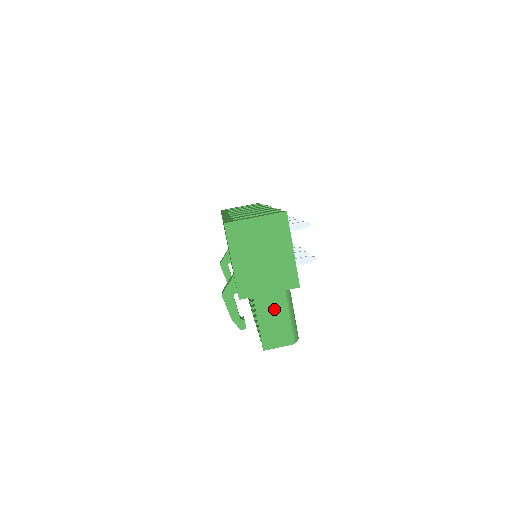
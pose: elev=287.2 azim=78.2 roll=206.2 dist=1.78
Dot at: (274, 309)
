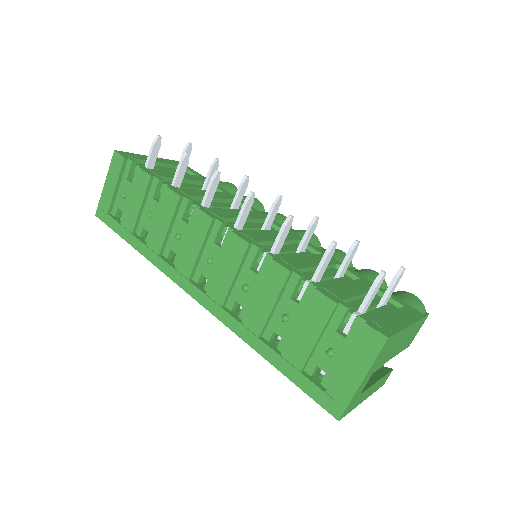
Dot at: occluded
